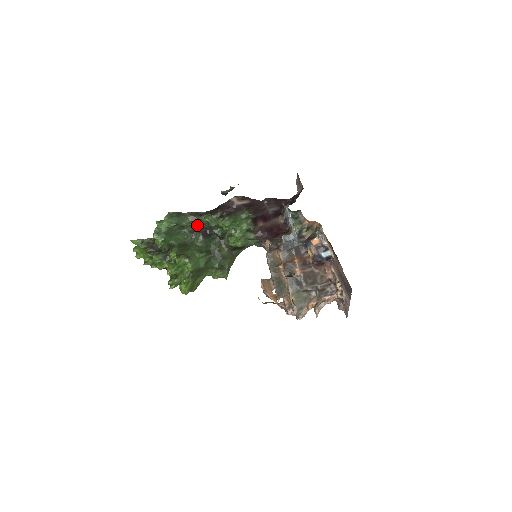
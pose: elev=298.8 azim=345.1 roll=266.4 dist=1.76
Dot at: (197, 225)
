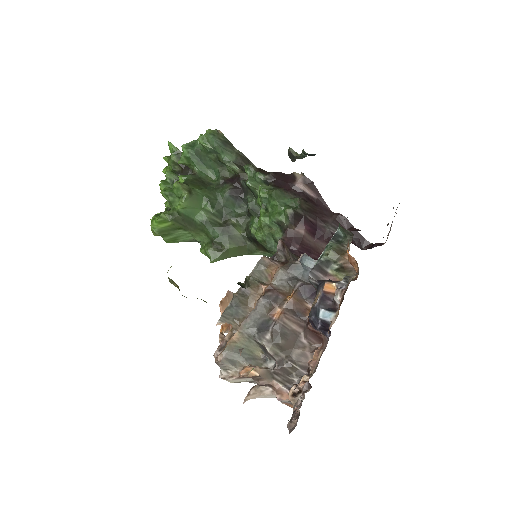
Dot at: (237, 175)
